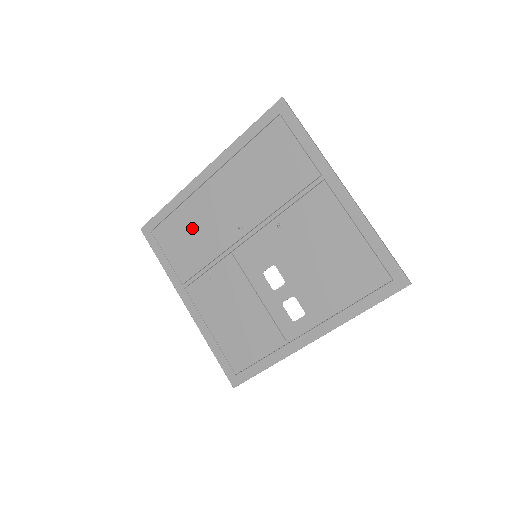
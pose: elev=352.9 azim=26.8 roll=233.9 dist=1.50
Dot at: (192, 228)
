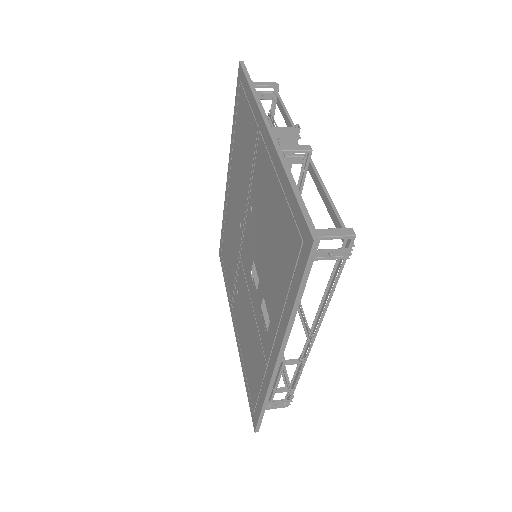
Dot at: (229, 240)
